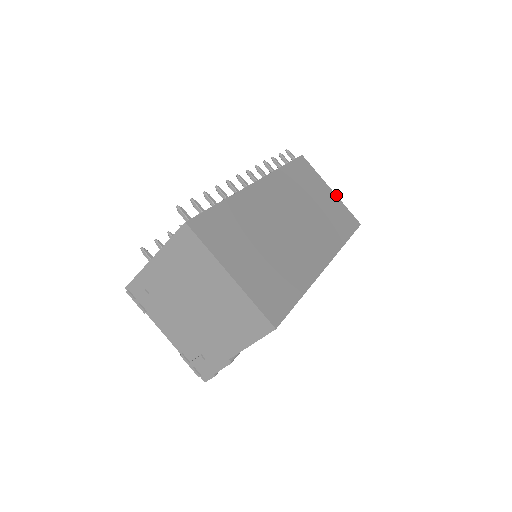
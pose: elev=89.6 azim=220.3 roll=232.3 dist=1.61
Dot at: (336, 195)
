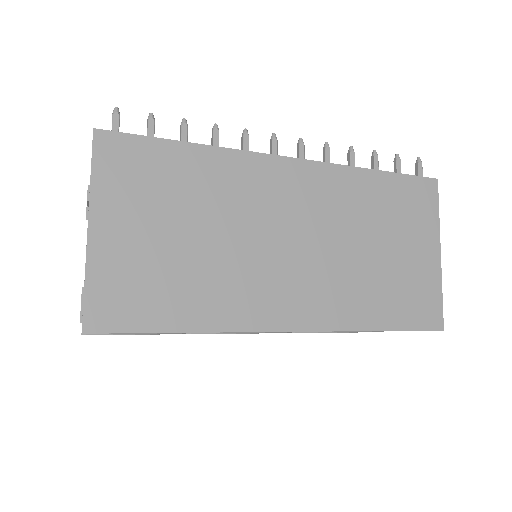
Dot at: occluded
